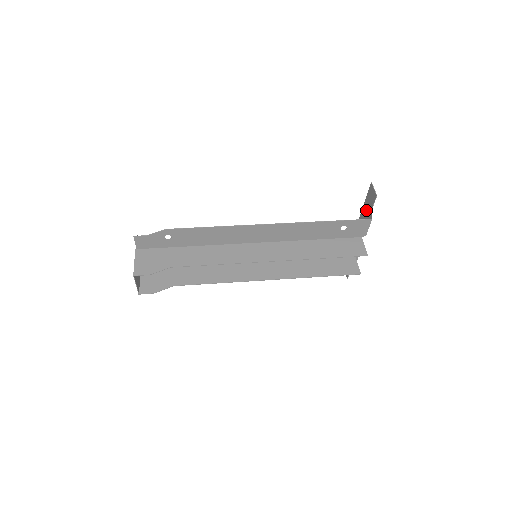
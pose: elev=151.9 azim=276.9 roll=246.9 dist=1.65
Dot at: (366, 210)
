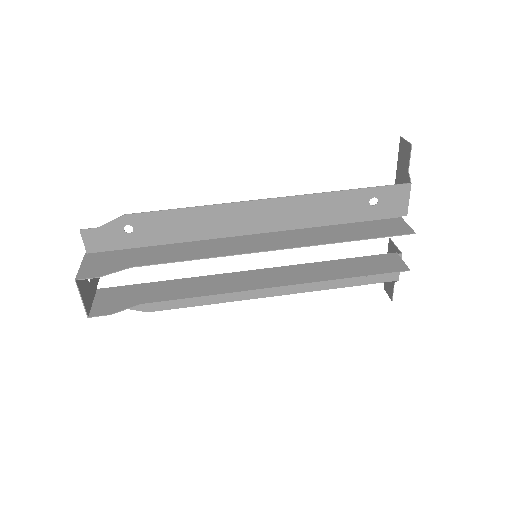
Dot at: (400, 179)
